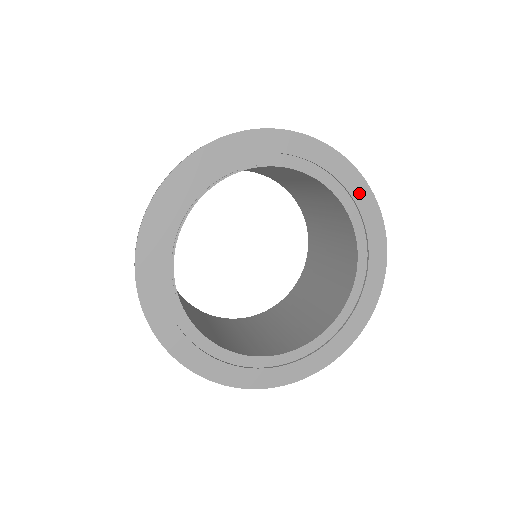
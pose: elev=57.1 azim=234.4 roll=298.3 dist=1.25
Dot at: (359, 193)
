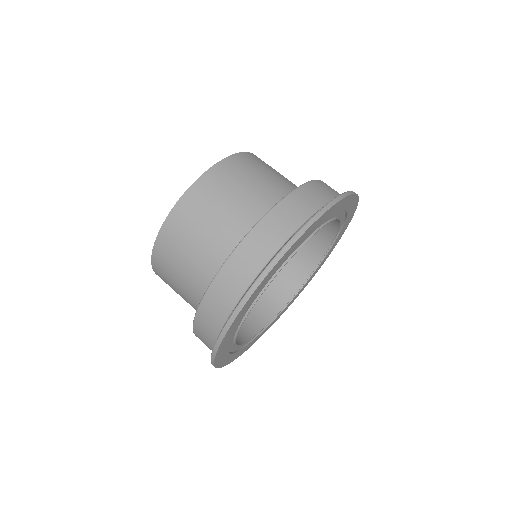
Dot at: (349, 218)
